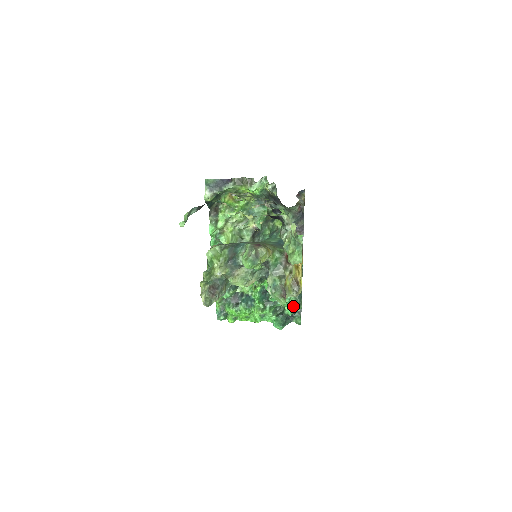
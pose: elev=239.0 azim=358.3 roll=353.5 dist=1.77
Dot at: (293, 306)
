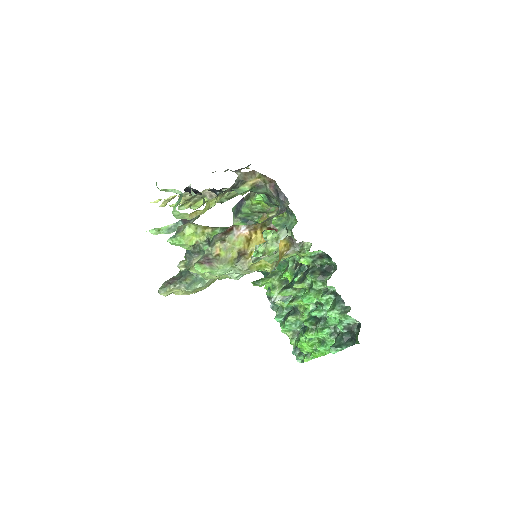
Dot at: (327, 313)
